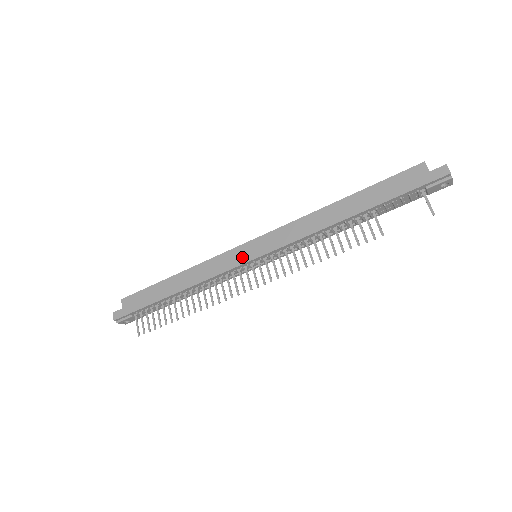
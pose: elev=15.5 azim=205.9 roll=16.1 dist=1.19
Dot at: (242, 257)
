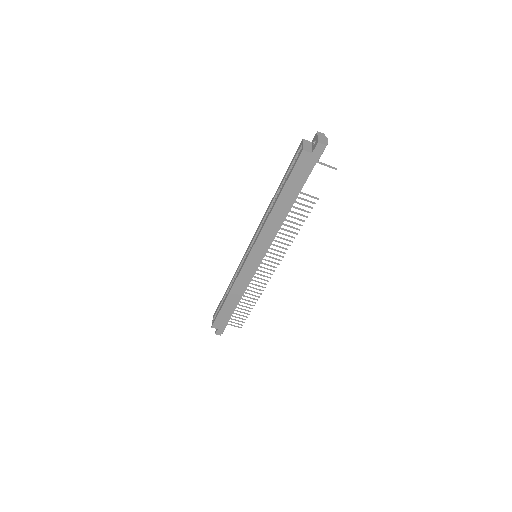
Dot at: (253, 267)
